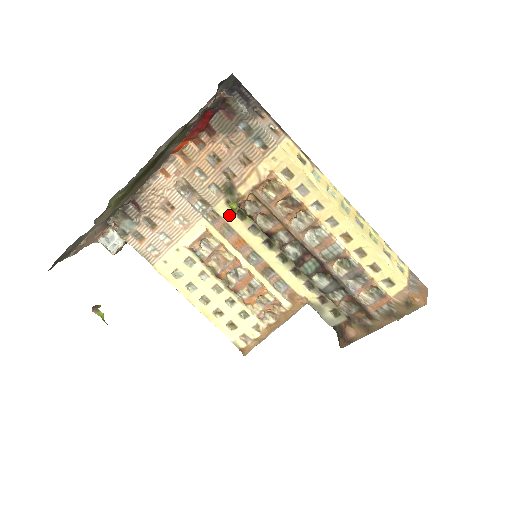
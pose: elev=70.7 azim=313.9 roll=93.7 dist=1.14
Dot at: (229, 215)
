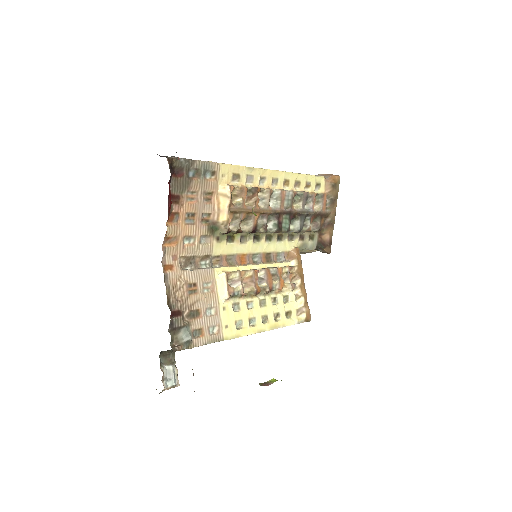
Dot at: (224, 248)
